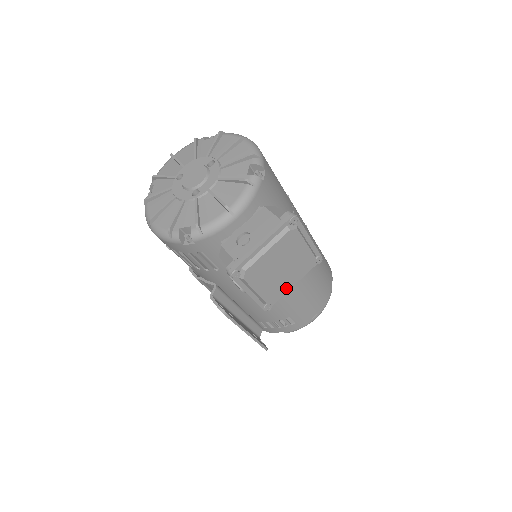
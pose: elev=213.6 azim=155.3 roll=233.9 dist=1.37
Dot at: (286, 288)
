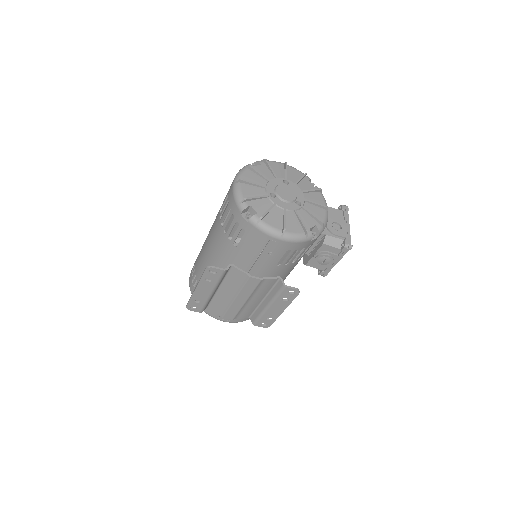
Dot at: occluded
